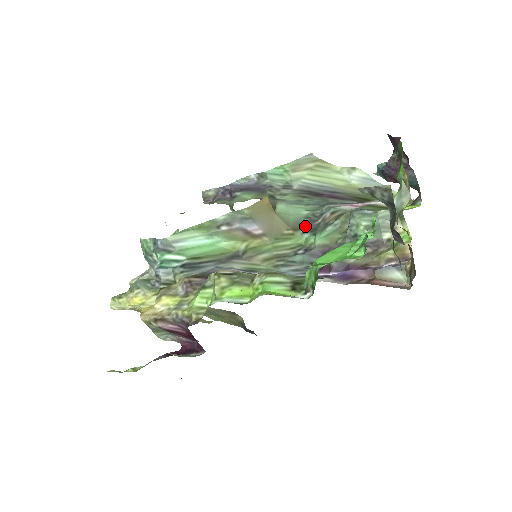
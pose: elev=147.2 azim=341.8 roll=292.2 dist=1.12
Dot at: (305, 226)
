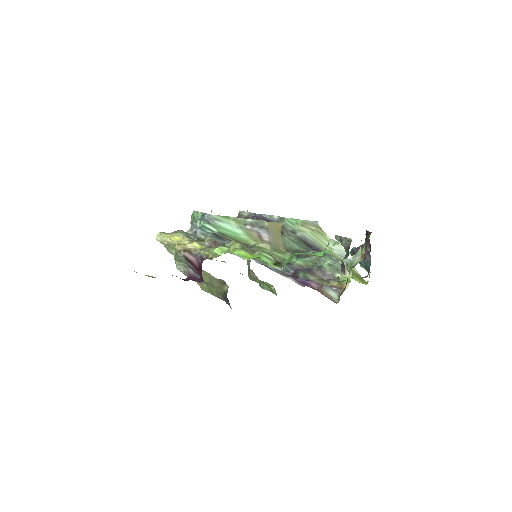
Dot at: (294, 252)
